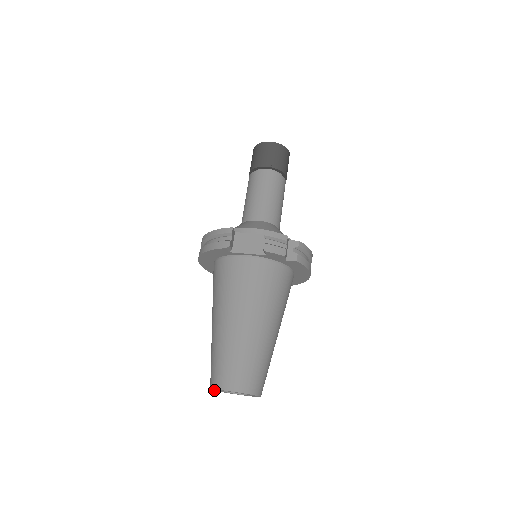
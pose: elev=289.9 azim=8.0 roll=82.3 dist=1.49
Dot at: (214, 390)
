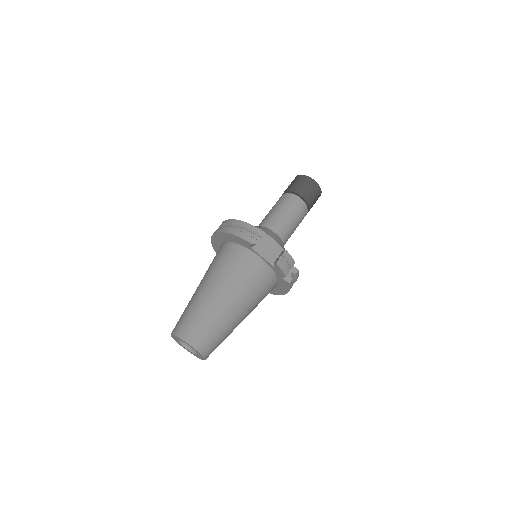
Dot at: (172, 335)
